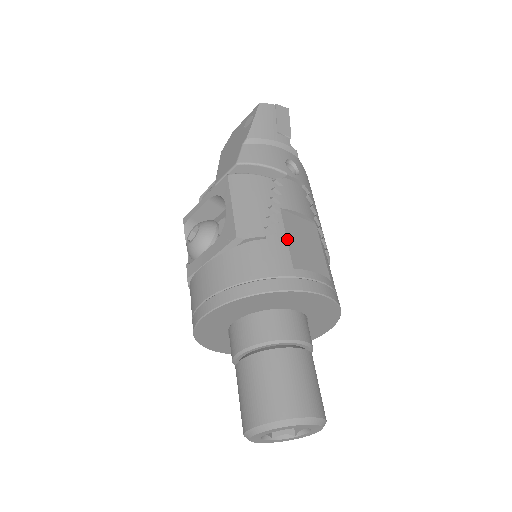
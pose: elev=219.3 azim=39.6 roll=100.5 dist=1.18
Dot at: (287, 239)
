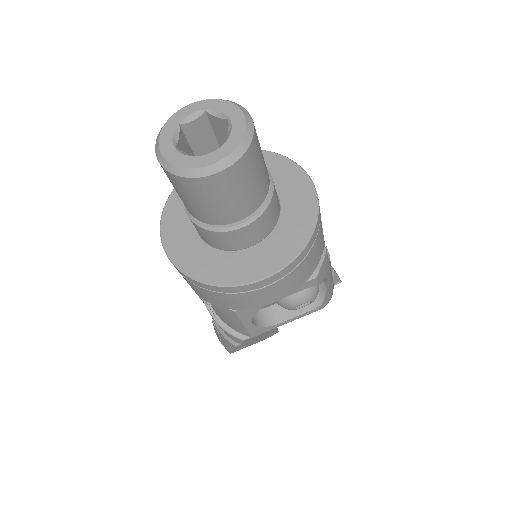
Dot at: occluded
